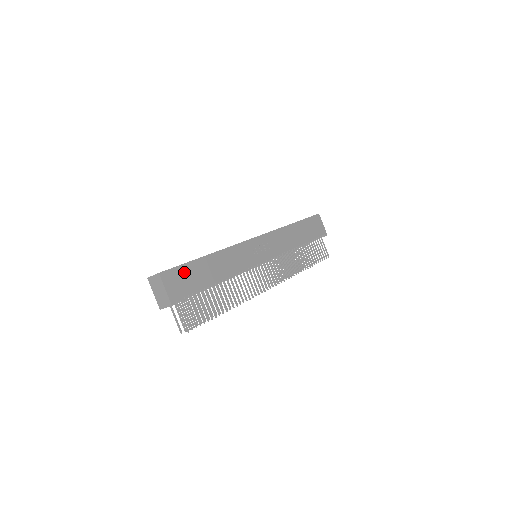
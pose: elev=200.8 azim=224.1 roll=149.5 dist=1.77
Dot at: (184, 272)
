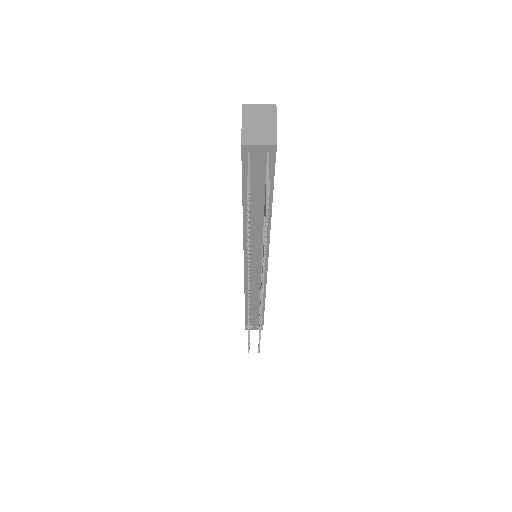
Dot at: occluded
